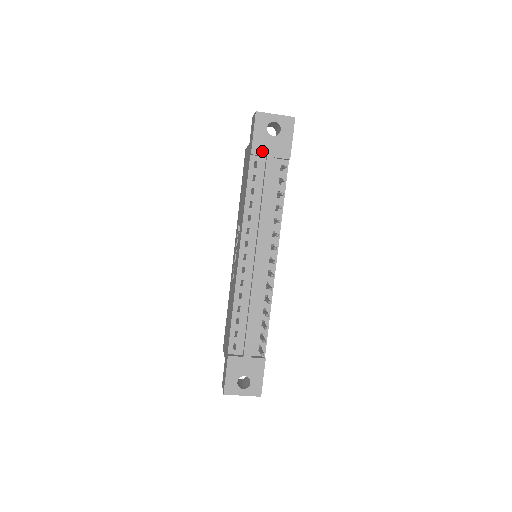
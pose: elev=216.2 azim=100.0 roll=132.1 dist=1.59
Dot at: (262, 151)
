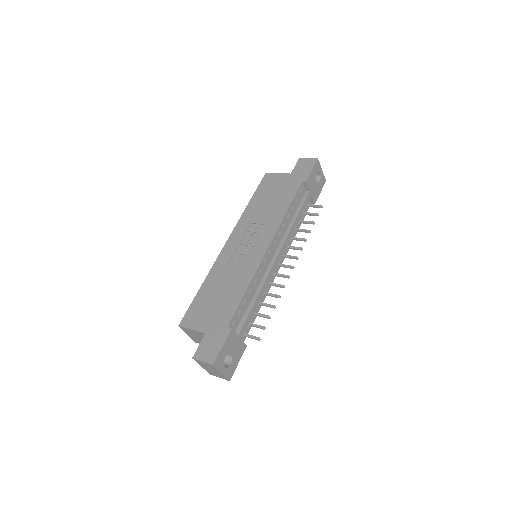
Dot at: (310, 186)
